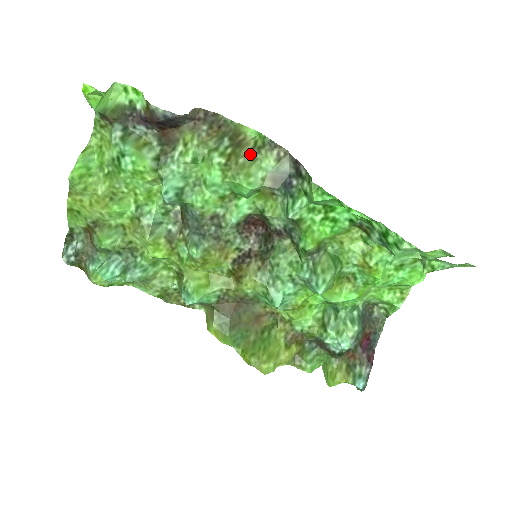
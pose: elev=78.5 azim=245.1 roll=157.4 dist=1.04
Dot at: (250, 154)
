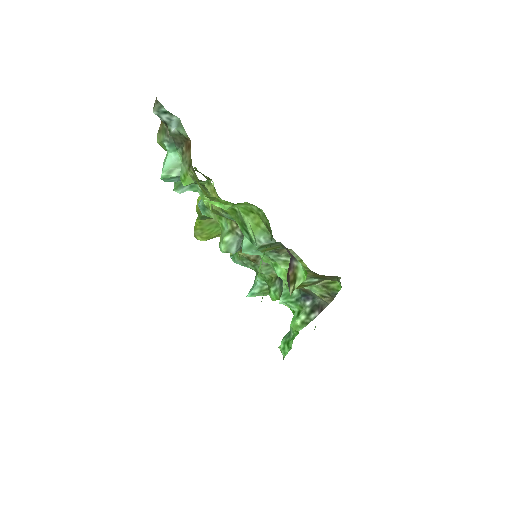
Dot at: (318, 285)
